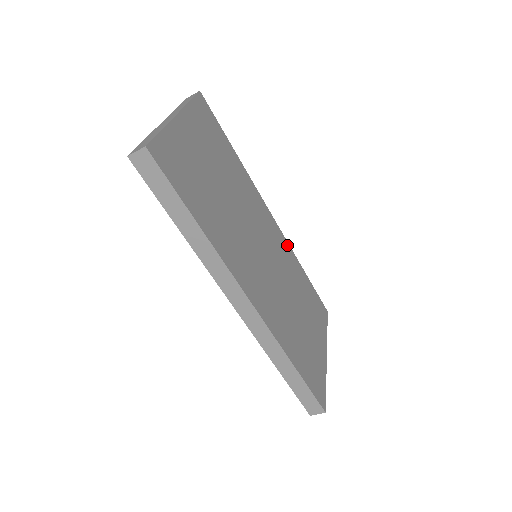
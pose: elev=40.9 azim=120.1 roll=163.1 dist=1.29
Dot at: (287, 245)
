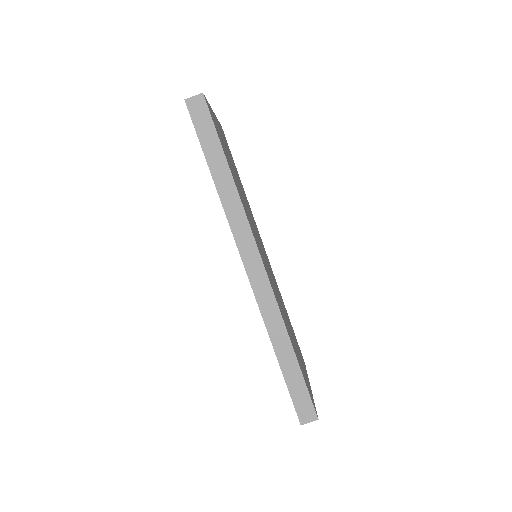
Dot at: occluded
